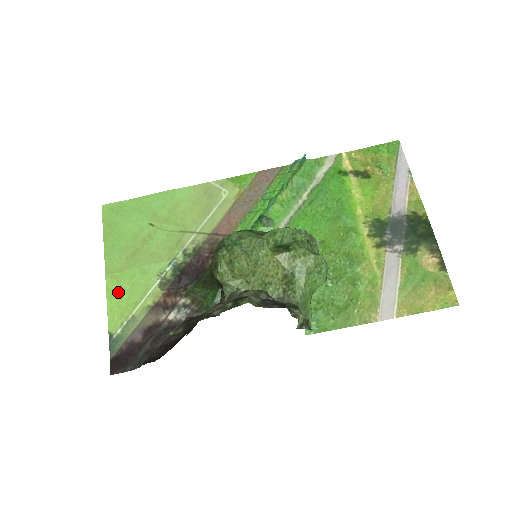
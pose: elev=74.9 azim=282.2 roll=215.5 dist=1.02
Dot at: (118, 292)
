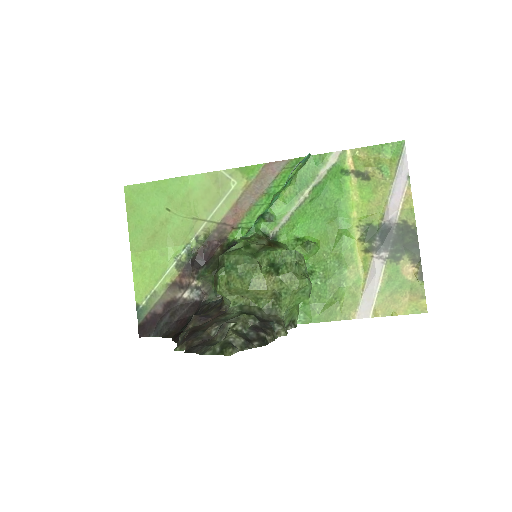
Dot at: (142, 269)
